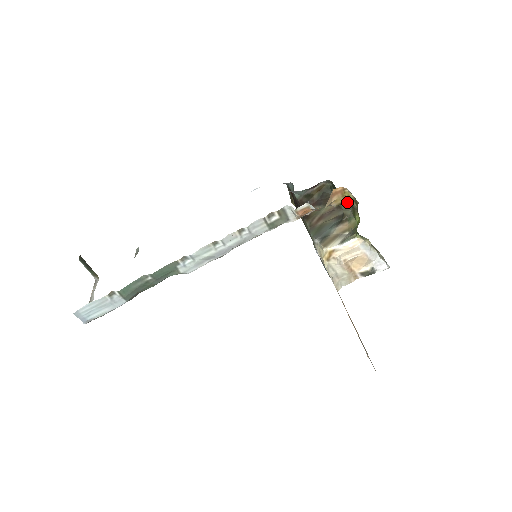
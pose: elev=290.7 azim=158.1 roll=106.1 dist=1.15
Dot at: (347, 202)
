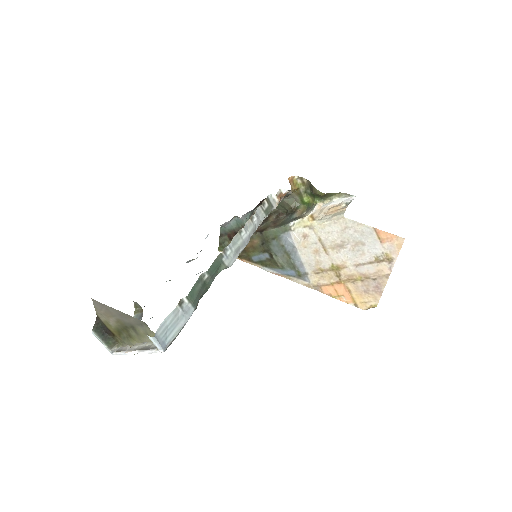
Dot at: (296, 190)
